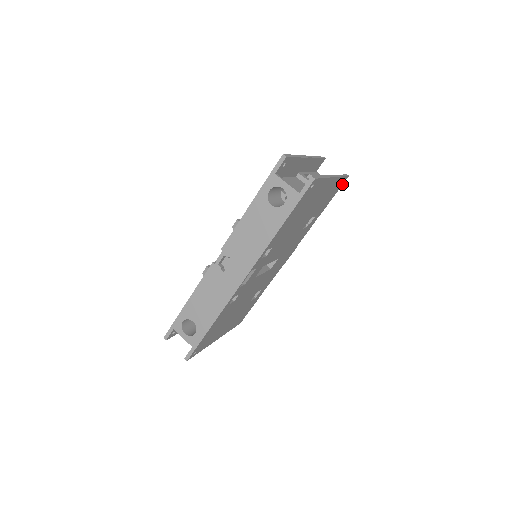
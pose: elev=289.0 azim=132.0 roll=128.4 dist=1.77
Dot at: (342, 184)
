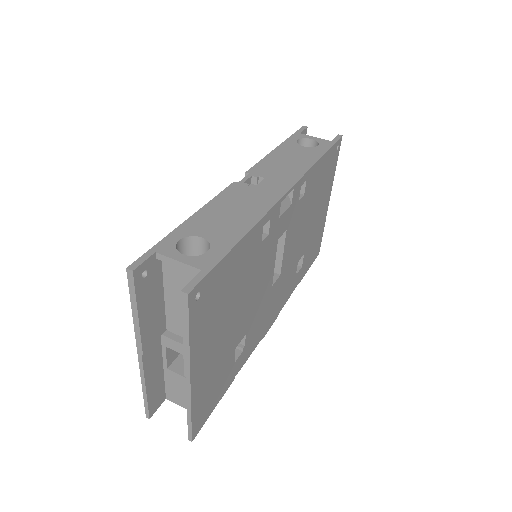
Dot at: (315, 258)
